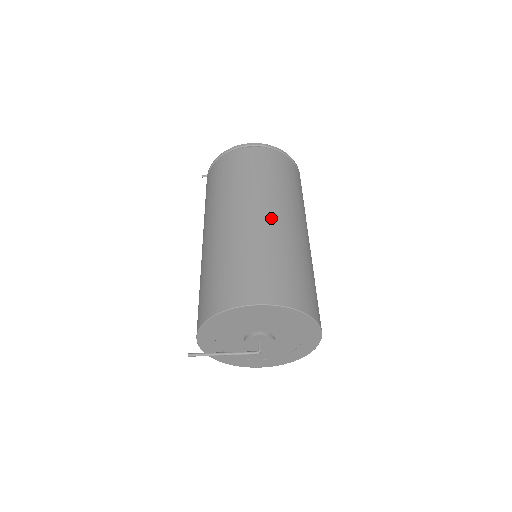
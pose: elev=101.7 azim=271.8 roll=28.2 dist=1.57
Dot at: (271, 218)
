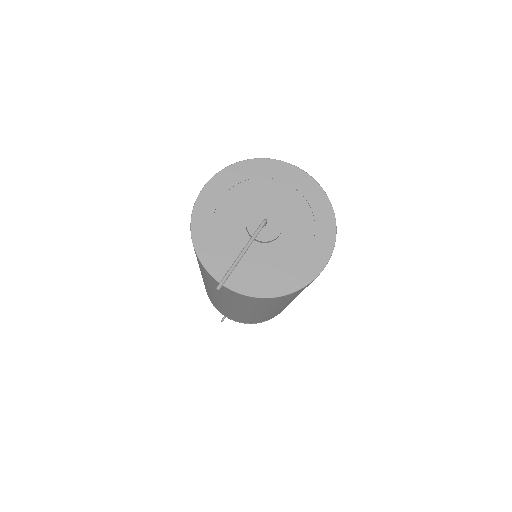
Dot at: occluded
